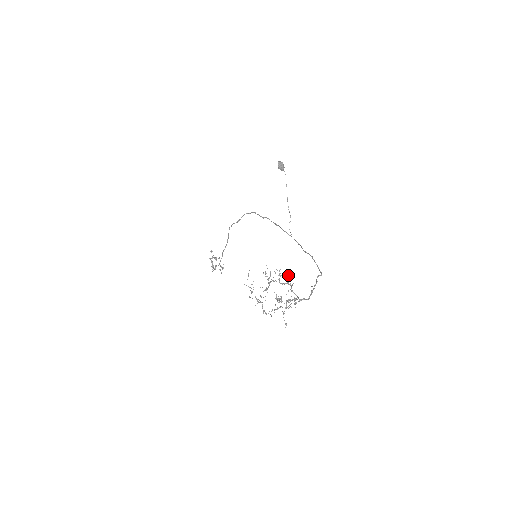
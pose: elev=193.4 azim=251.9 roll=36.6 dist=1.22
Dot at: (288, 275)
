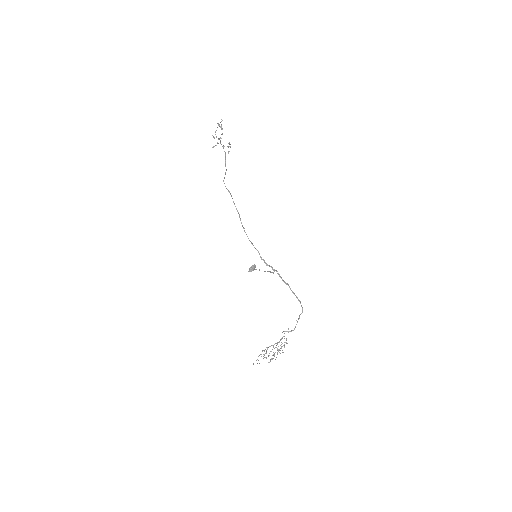
Dot at: occluded
